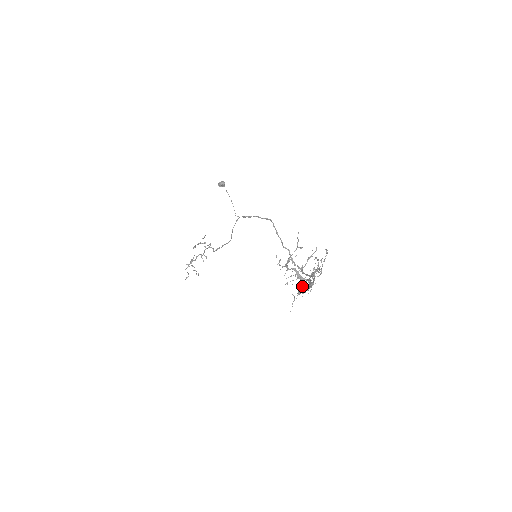
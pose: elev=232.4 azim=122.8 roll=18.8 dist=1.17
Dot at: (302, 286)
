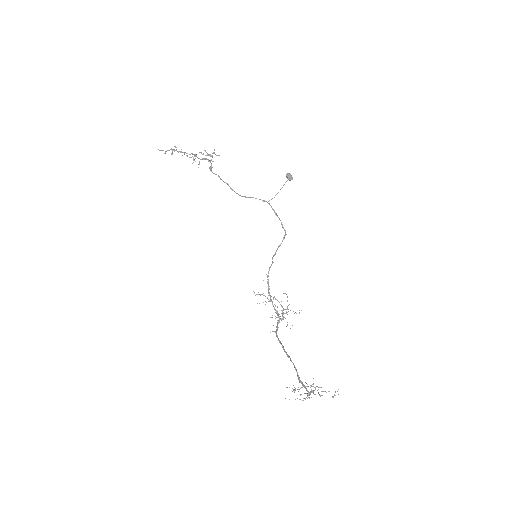
Dot at: occluded
